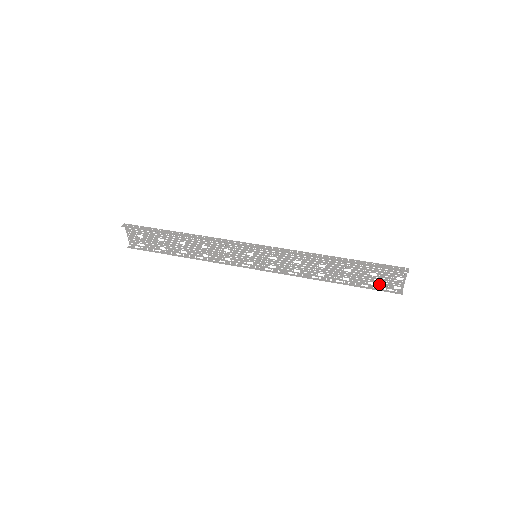
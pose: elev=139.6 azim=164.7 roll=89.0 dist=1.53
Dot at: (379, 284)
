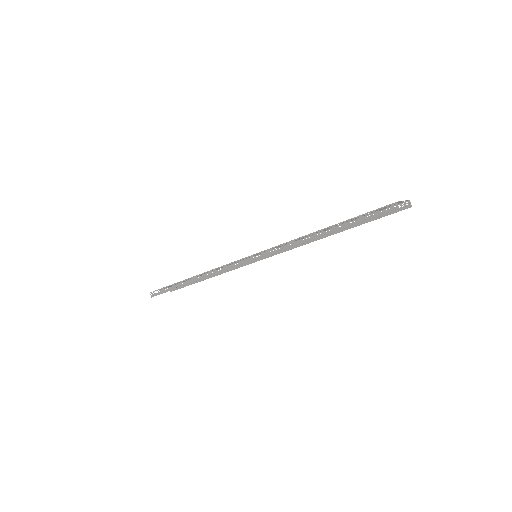
Dot at: (381, 210)
